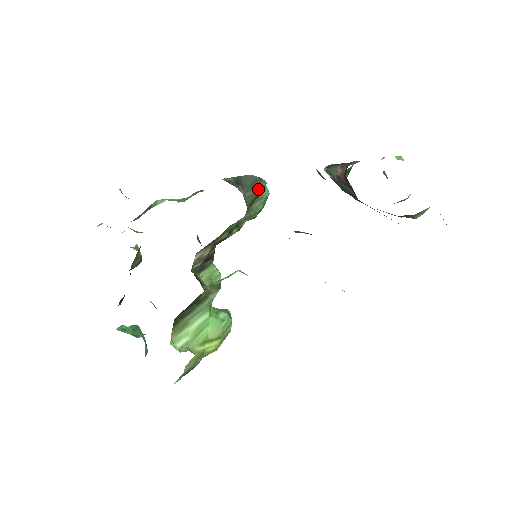
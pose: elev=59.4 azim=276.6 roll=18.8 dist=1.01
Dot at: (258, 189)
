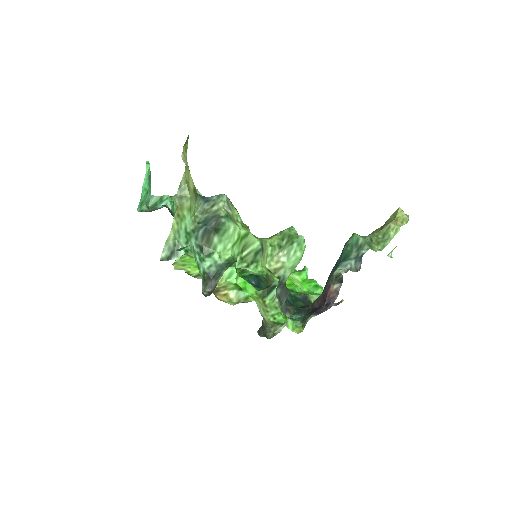
Dot at: occluded
